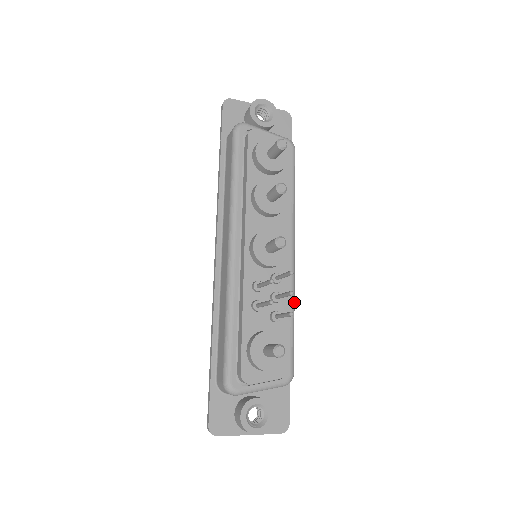
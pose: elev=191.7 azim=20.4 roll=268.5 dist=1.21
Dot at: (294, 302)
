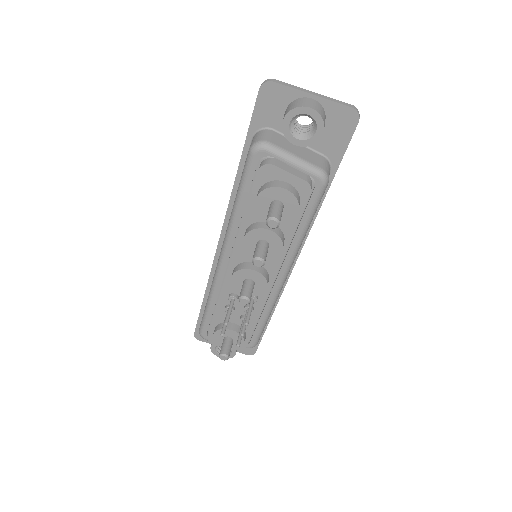
Dot at: (272, 308)
